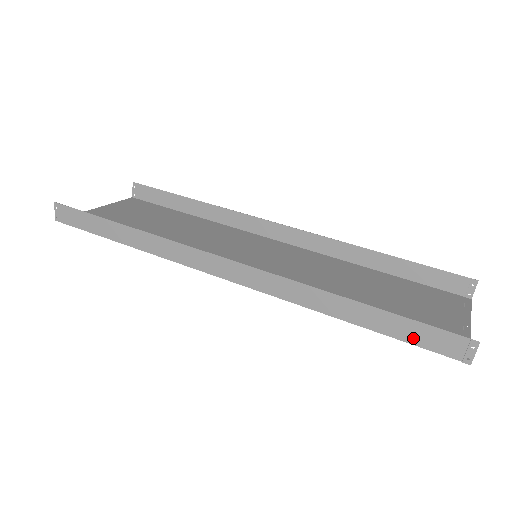
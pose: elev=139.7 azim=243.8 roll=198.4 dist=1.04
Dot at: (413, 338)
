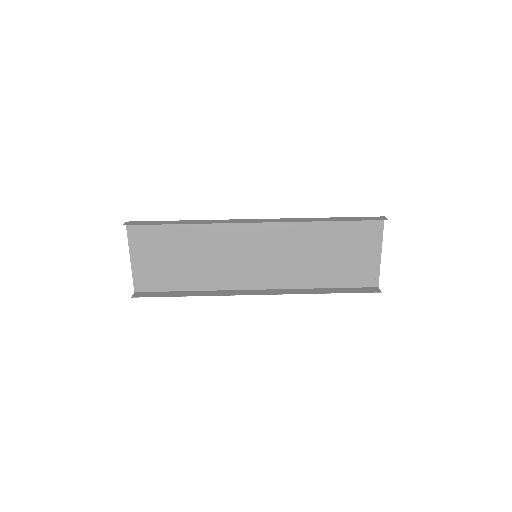
Dot at: (353, 289)
